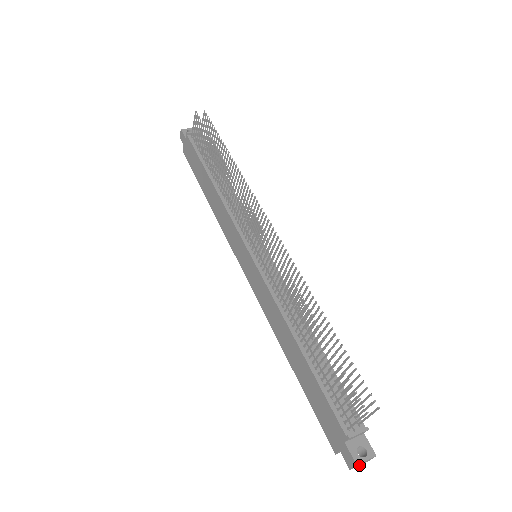
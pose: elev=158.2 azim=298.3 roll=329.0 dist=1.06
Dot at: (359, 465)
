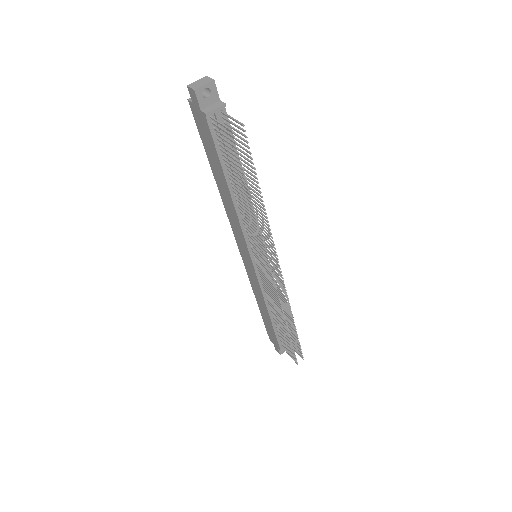
Dot at: occluded
